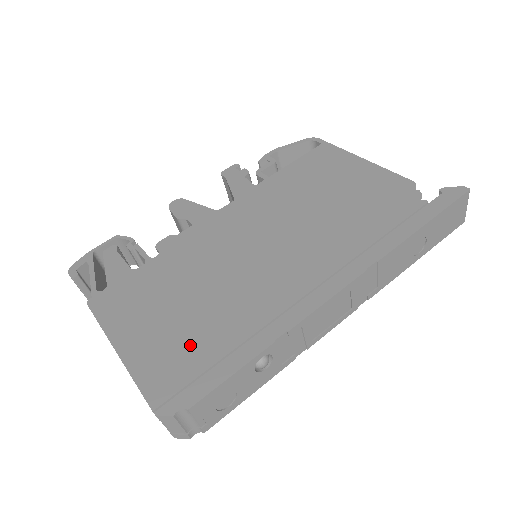
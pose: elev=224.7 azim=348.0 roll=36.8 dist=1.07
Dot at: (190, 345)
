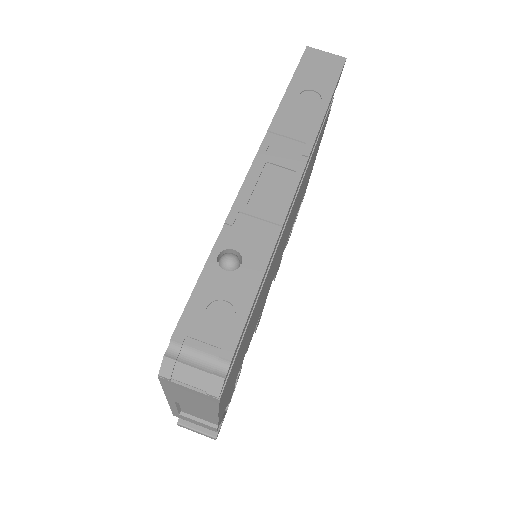
Dot at: occluded
